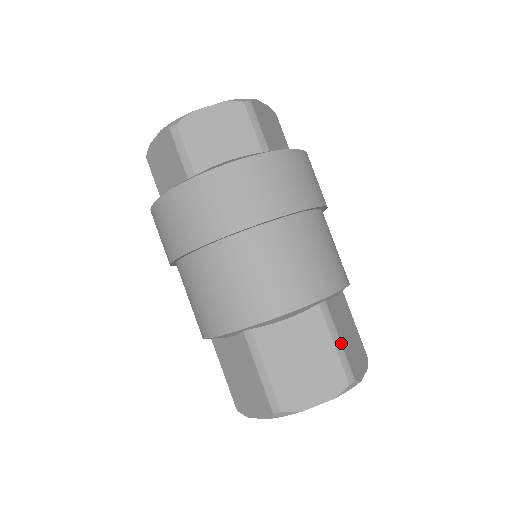
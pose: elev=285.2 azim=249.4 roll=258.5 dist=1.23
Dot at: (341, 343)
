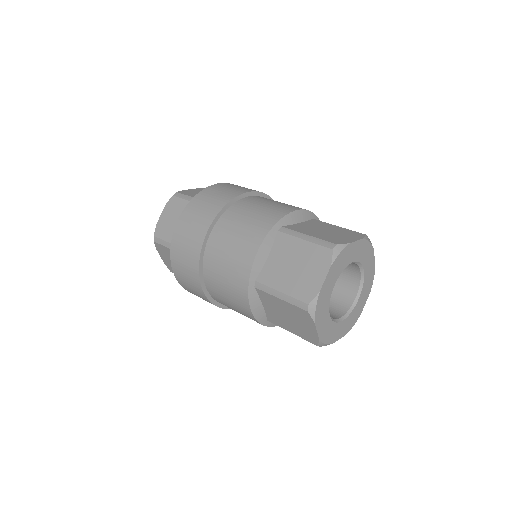
Dot at: occluded
